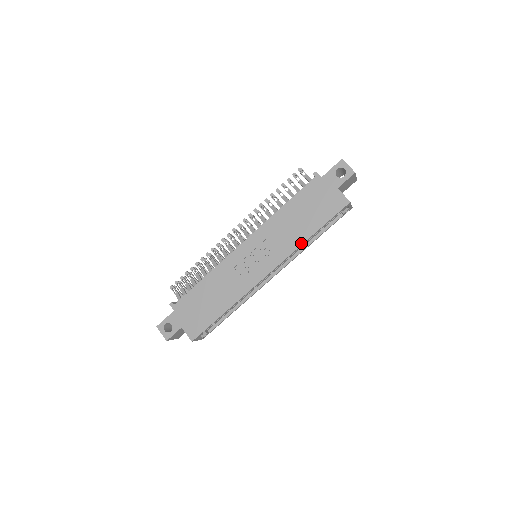
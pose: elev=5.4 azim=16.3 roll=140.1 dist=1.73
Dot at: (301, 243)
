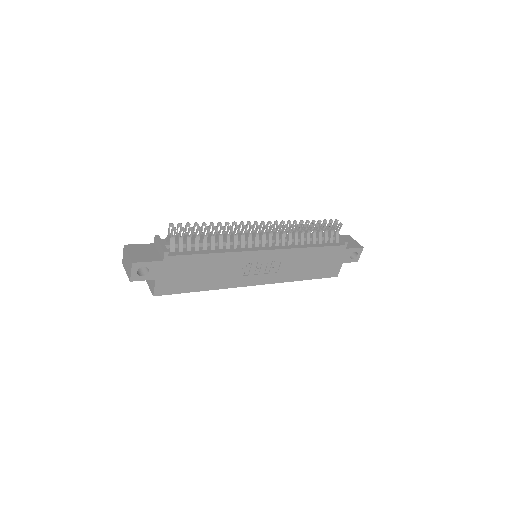
Dot at: (294, 280)
